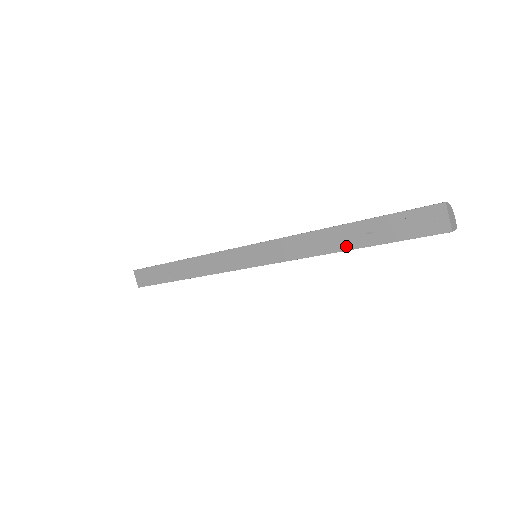
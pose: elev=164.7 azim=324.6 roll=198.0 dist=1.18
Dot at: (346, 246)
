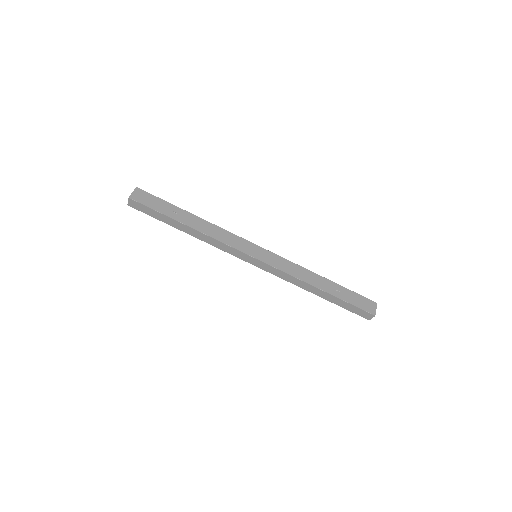
Dot at: (322, 288)
